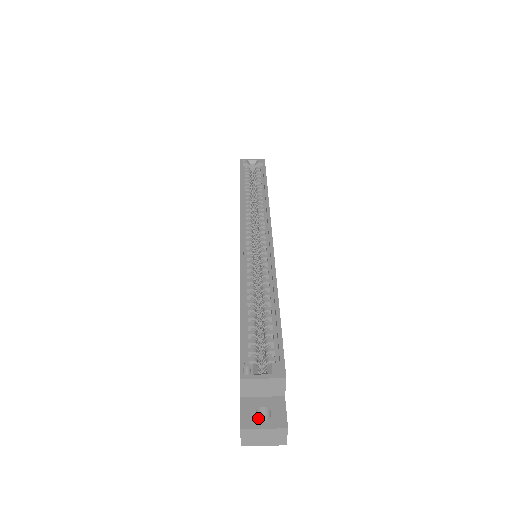
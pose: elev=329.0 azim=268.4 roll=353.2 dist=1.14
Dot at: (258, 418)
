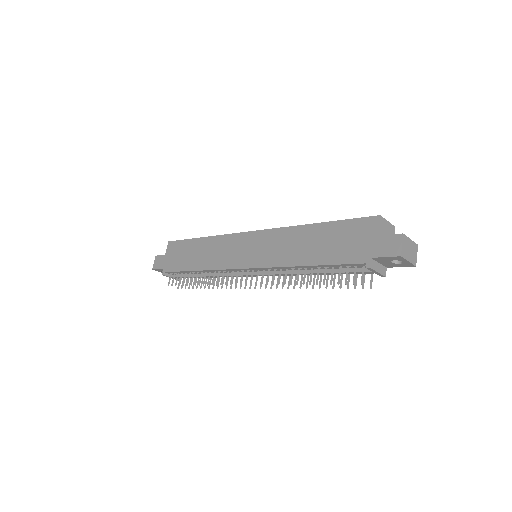
Dot at: occluded
